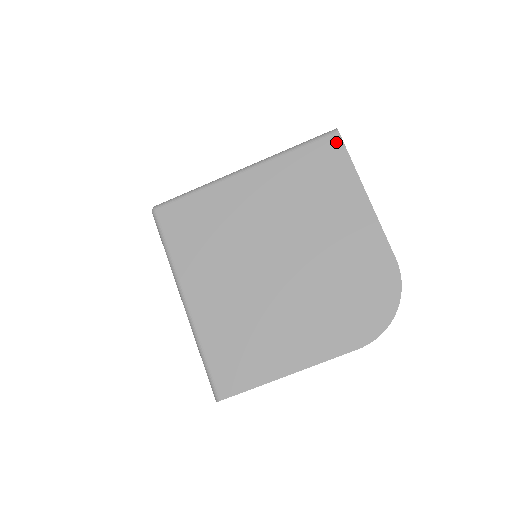
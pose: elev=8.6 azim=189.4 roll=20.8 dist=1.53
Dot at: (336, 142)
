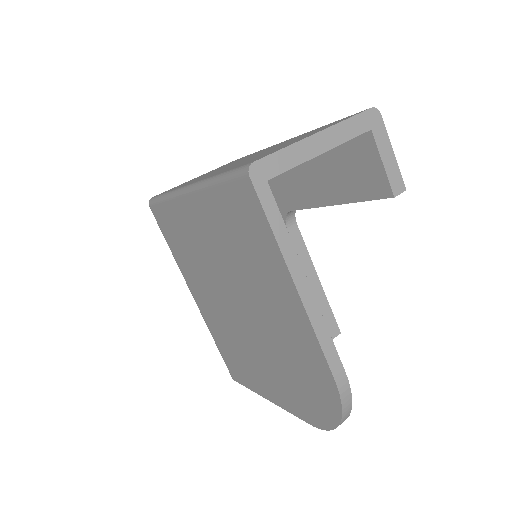
Dot at: (250, 192)
